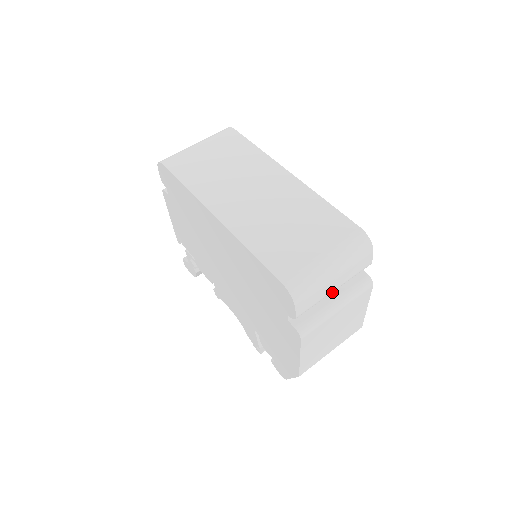
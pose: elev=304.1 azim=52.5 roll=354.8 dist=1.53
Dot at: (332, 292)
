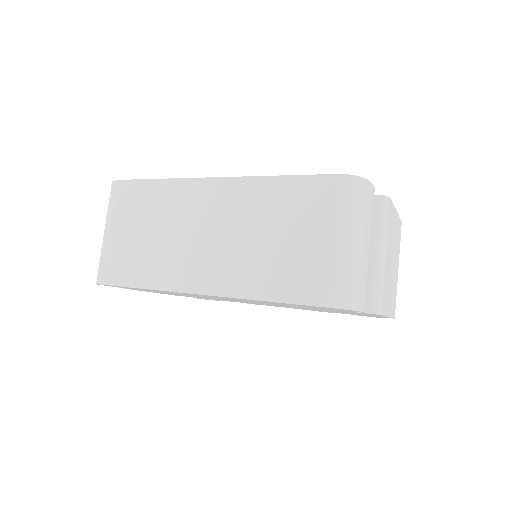
Dot at: occluded
